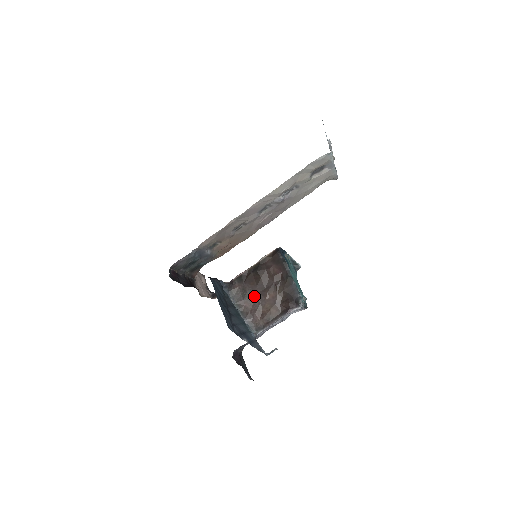
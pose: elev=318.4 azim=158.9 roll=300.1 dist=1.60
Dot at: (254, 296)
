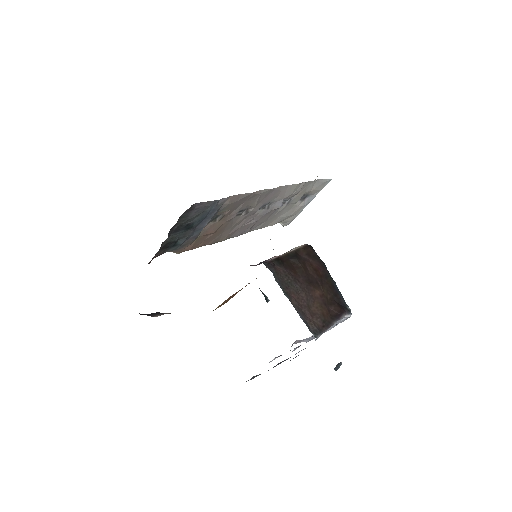
Dot at: (300, 288)
